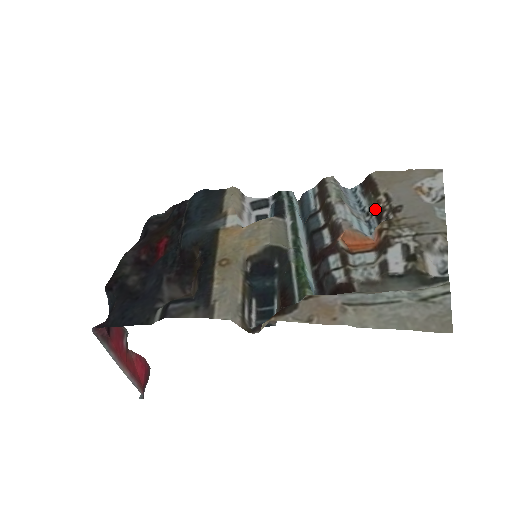
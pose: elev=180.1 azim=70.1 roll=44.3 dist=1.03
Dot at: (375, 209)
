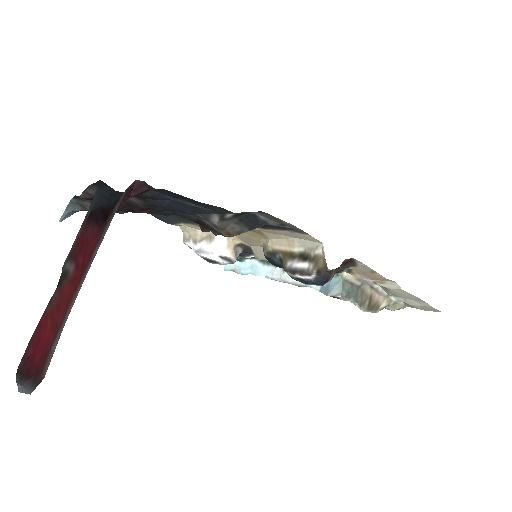
Dot at: occluded
